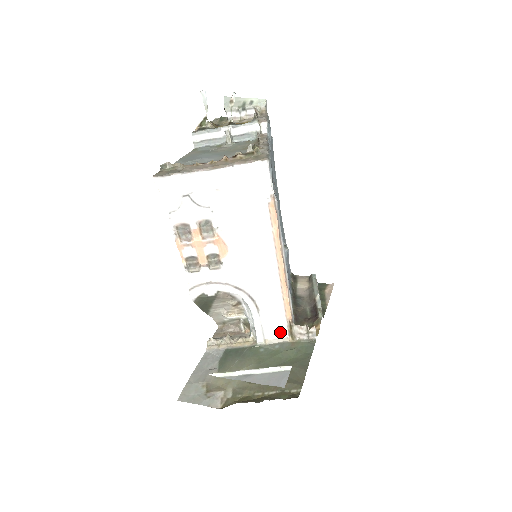
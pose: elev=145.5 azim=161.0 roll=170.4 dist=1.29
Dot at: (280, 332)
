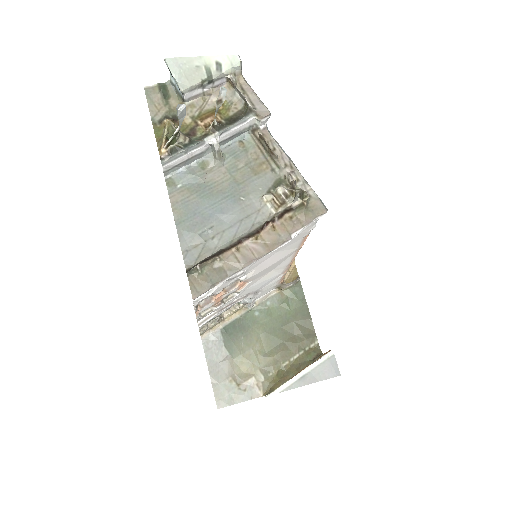
Dot at: (269, 291)
